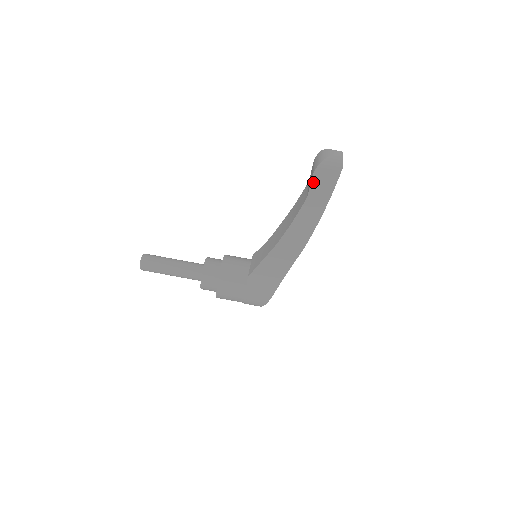
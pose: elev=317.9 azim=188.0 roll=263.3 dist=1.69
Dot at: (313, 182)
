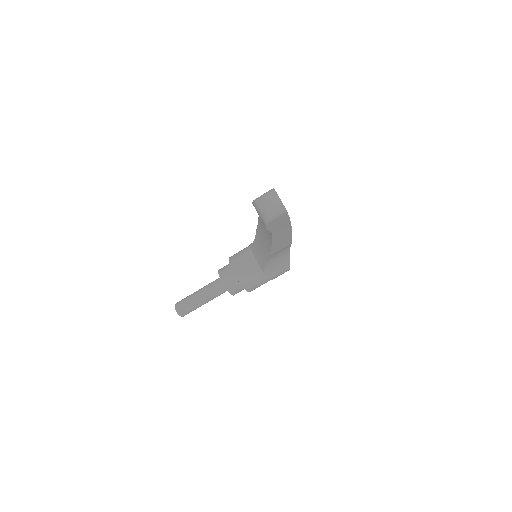
Dot at: (269, 229)
